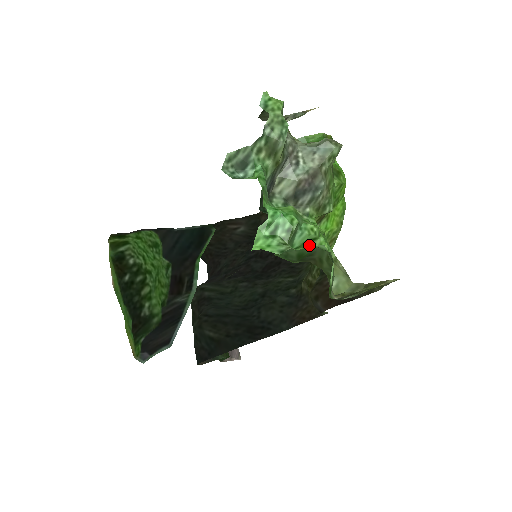
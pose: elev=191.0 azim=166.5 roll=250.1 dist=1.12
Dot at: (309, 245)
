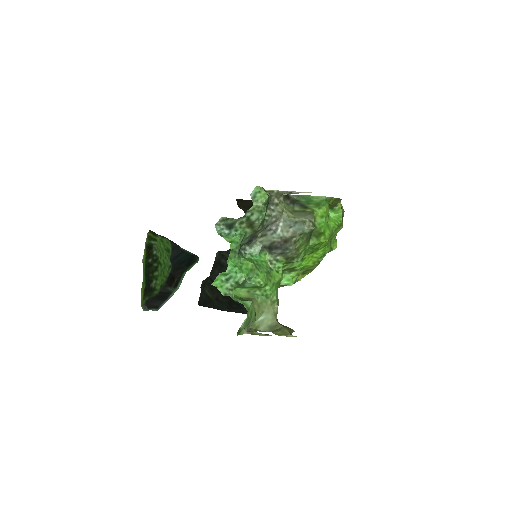
Dot at: (258, 288)
